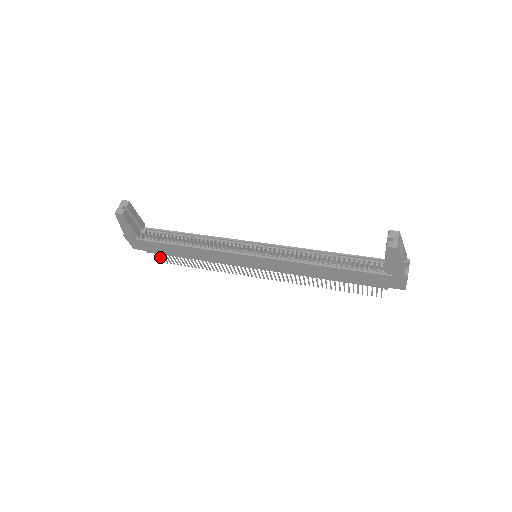
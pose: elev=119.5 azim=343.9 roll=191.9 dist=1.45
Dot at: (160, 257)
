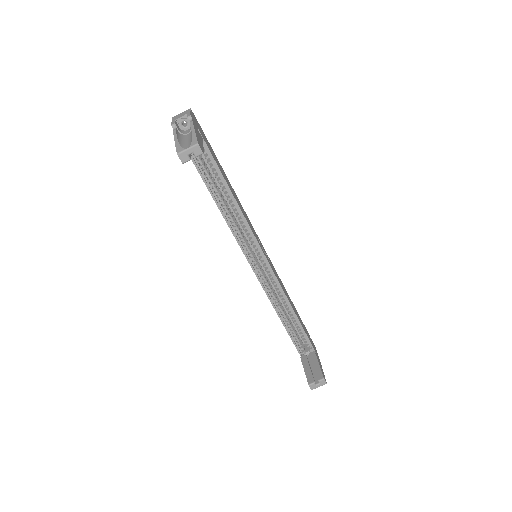
Dot at: occluded
